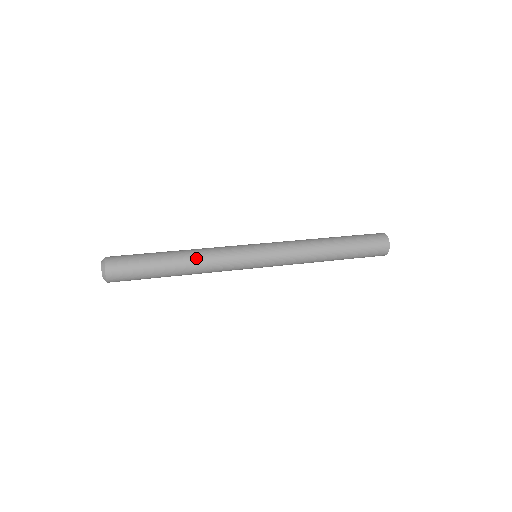
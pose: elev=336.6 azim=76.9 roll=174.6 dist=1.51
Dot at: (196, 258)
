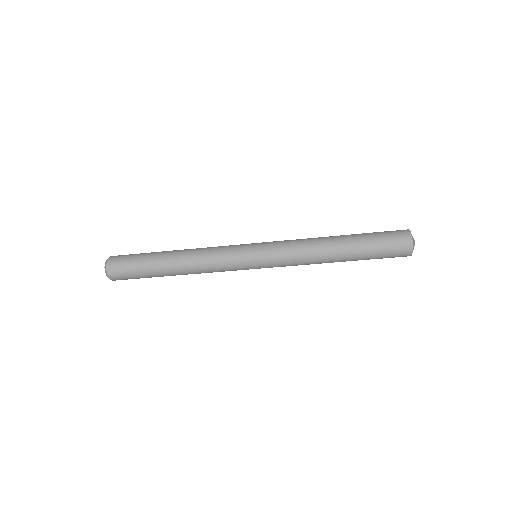
Dot at: (192, 249)
